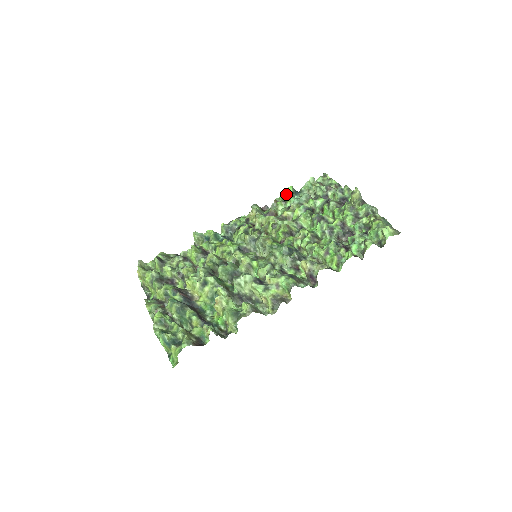
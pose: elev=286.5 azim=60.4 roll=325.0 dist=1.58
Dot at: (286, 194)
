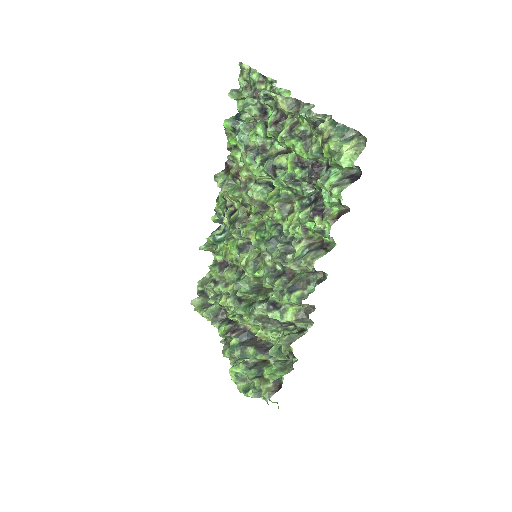
Dot at: (229, 133)
